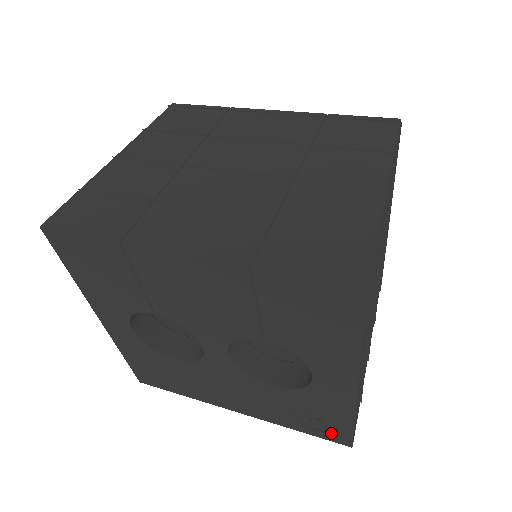
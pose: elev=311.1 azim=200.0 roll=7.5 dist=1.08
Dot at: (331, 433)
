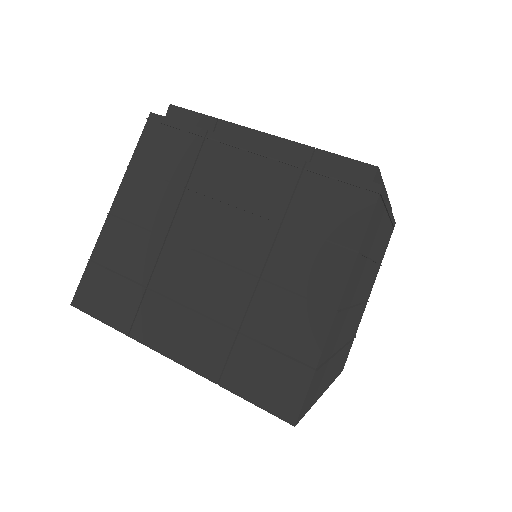
Dot at: occluded
